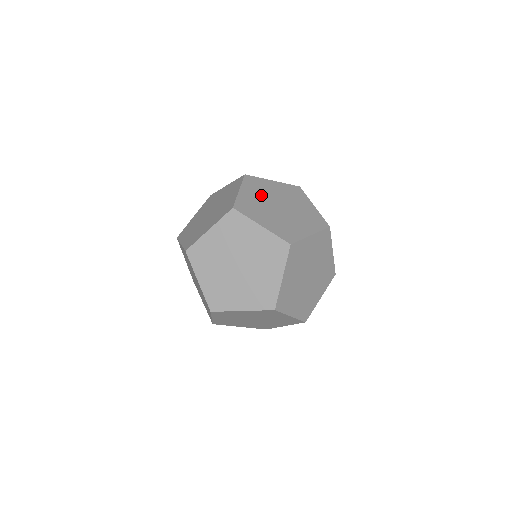
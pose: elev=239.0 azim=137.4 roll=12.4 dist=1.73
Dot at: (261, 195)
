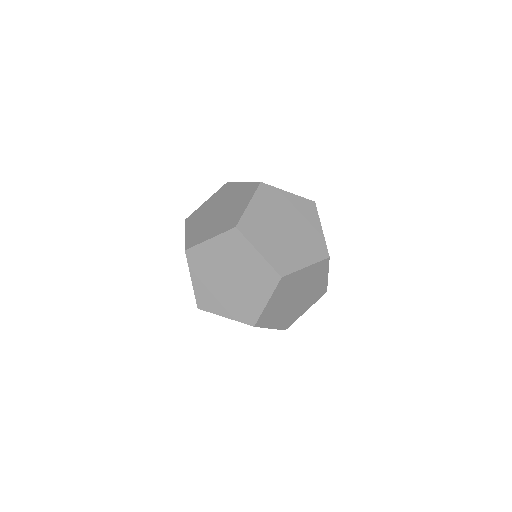
Dot at: (201, 220)
